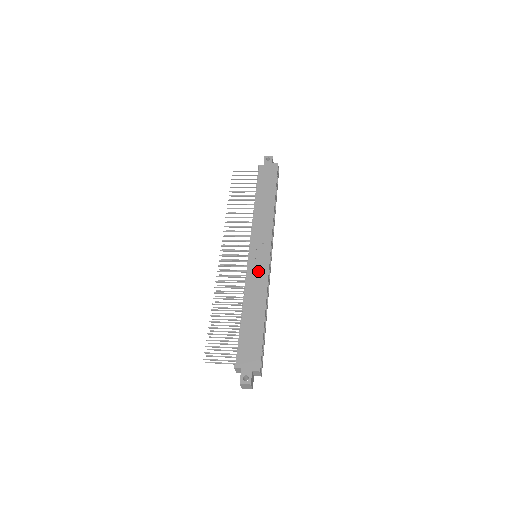
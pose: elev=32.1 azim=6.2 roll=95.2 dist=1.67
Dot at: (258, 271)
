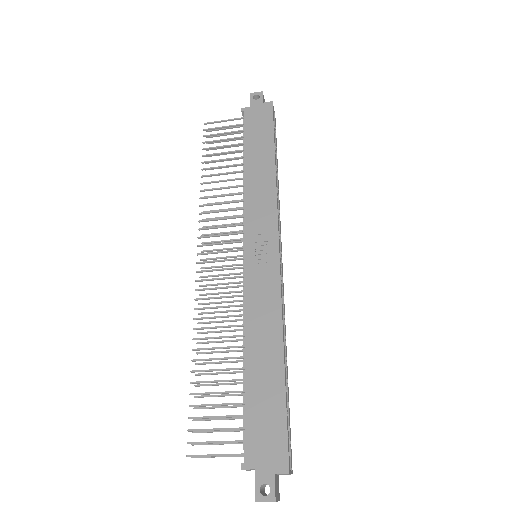
Dot at: (262, 283)
